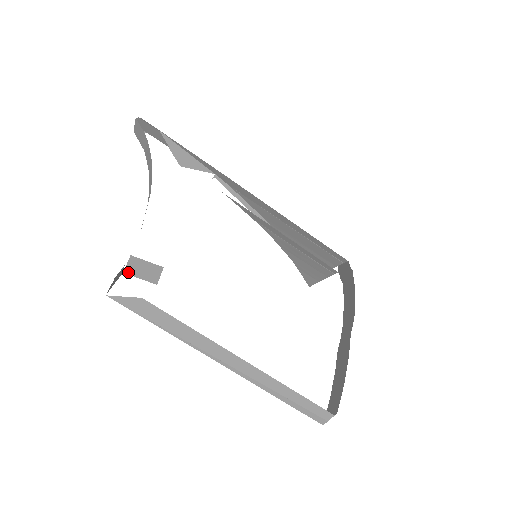
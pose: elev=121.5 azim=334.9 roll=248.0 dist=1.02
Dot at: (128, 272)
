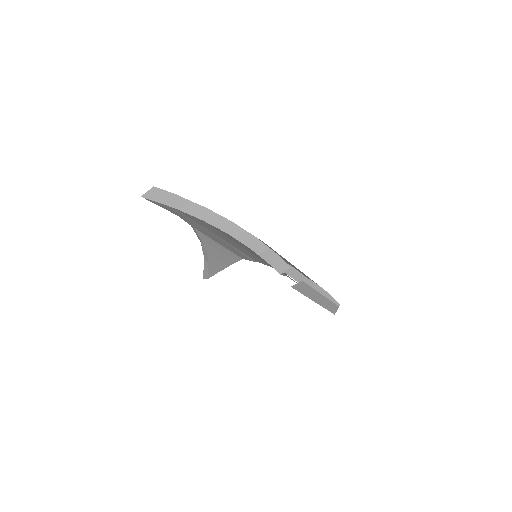
Dot at: (280, 274)
